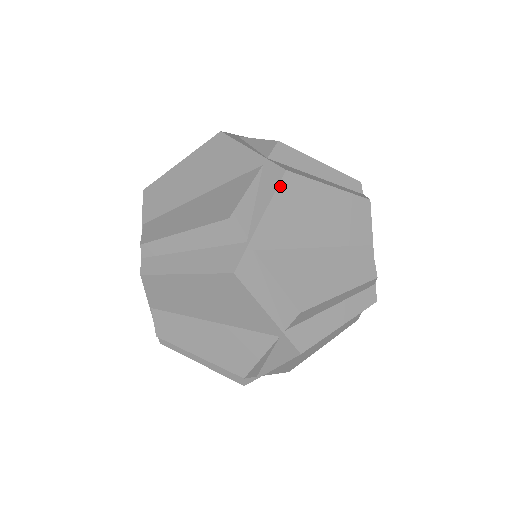
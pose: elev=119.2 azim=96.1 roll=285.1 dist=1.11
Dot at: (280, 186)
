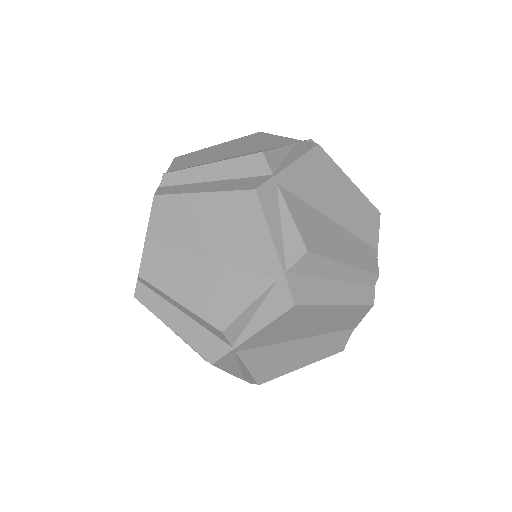
Dot at: (283, 315)
